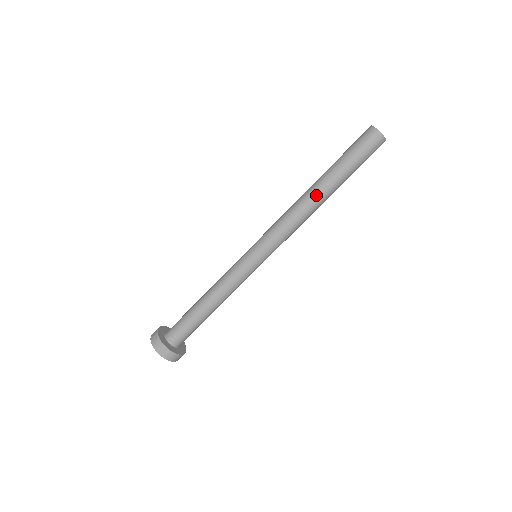
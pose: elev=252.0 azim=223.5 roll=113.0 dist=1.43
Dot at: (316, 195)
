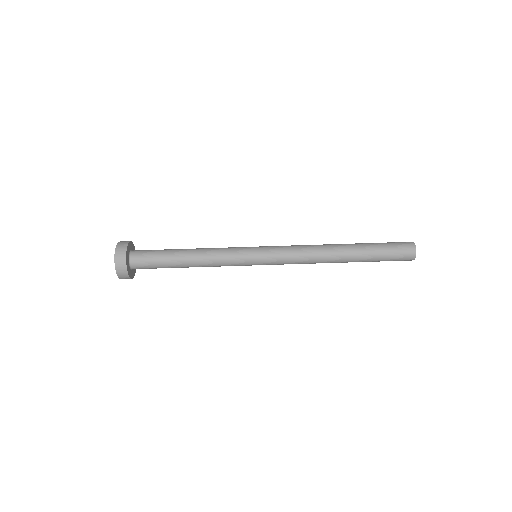
Dot at: (338, 248)
